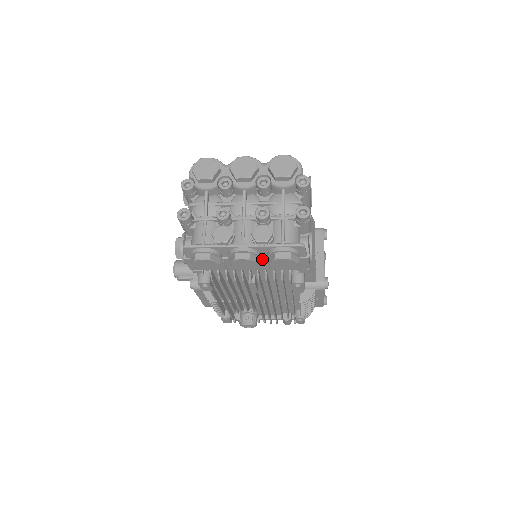
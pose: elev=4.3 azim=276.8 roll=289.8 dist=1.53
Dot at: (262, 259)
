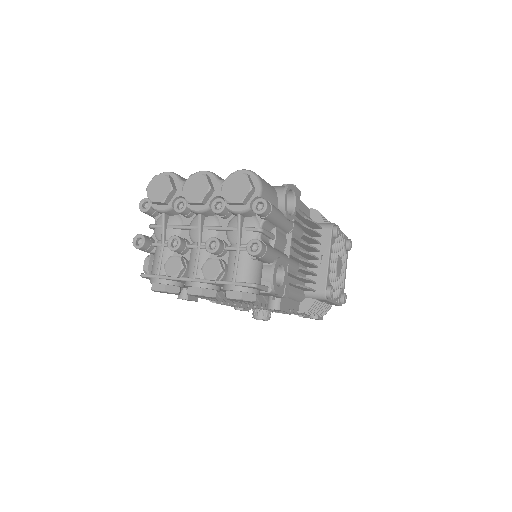
Dot at: occluded
